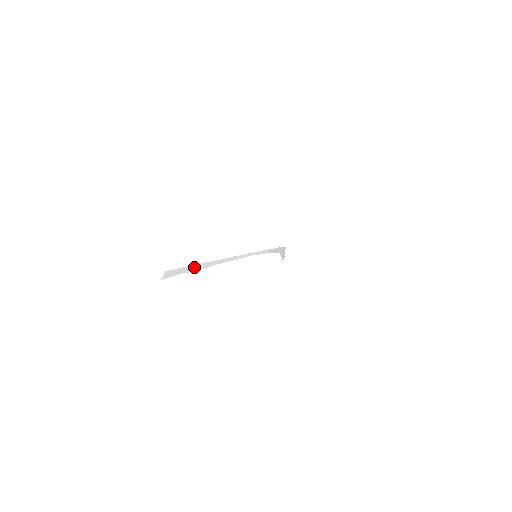
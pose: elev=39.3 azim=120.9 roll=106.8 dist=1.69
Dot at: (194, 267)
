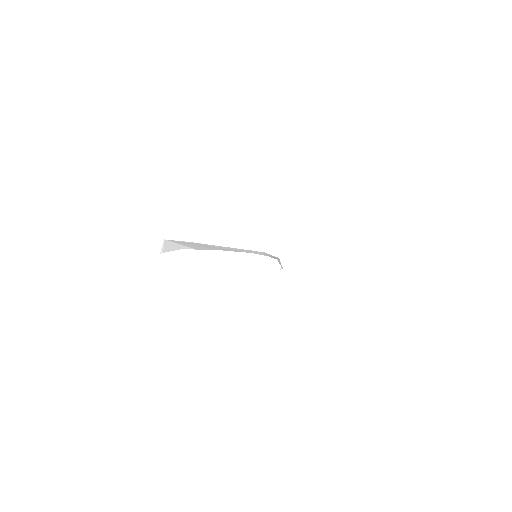
Dot at: (196, 245)
